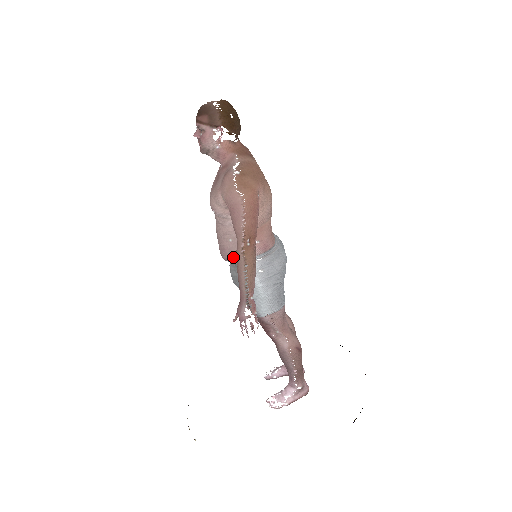
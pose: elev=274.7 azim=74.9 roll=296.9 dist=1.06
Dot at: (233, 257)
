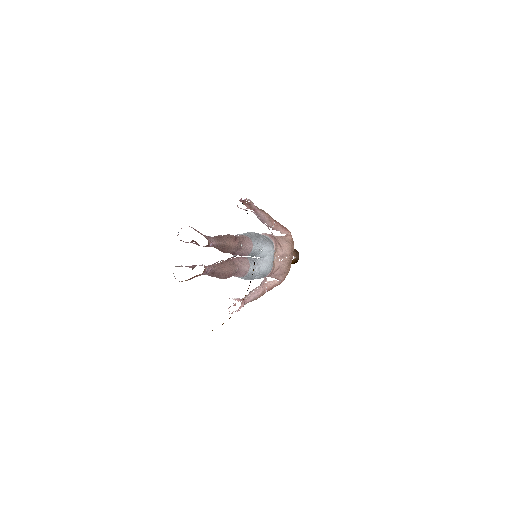
Dot at: occluded
